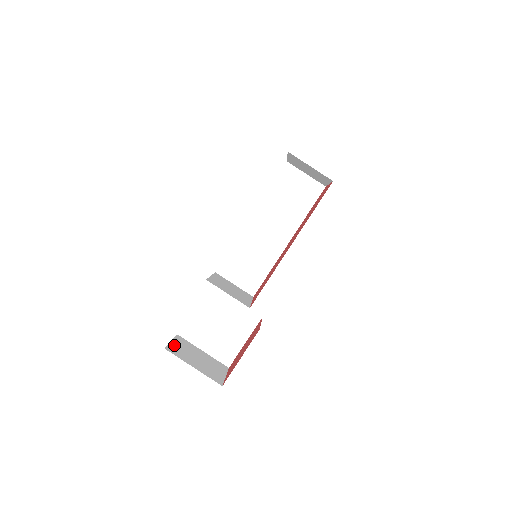
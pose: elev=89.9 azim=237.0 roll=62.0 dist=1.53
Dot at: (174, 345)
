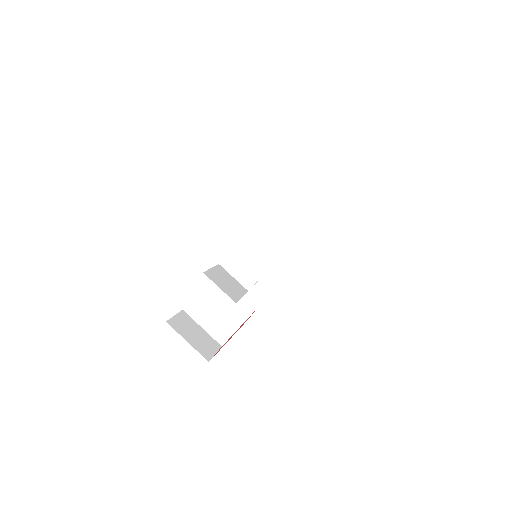
Dot at: (176, 319)
